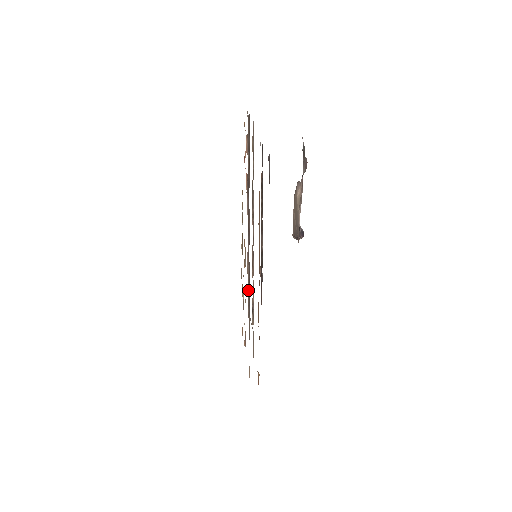
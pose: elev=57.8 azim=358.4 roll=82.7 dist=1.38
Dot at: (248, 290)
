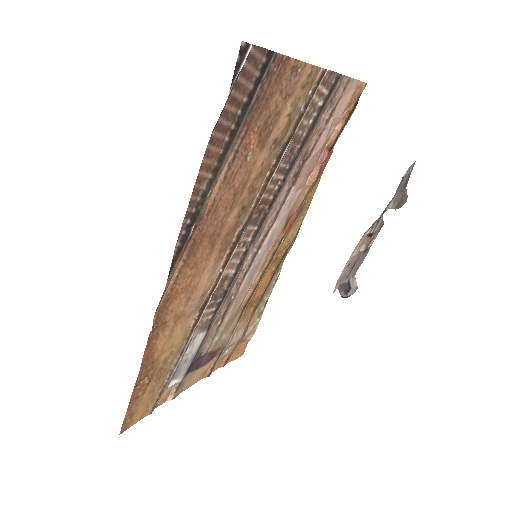
Dot at: (233, 298)
